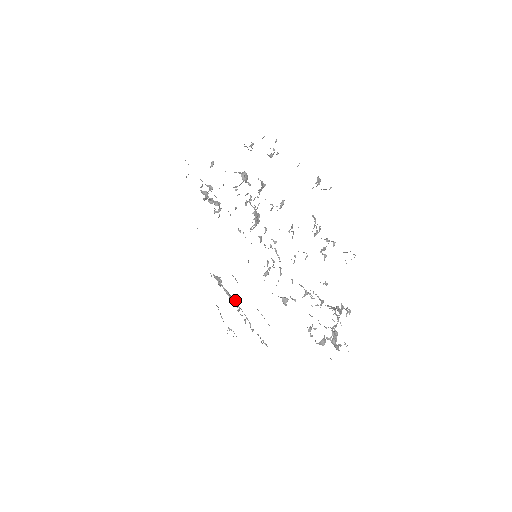
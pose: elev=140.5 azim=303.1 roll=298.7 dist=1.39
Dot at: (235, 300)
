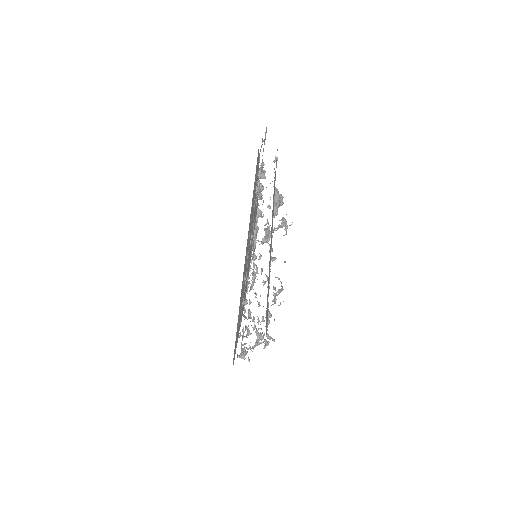
Dot at: occluded
